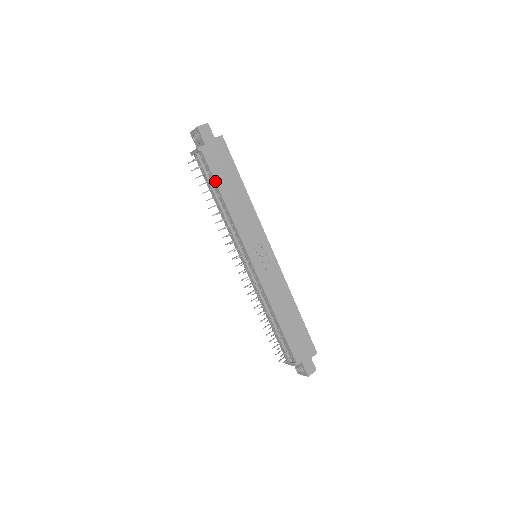
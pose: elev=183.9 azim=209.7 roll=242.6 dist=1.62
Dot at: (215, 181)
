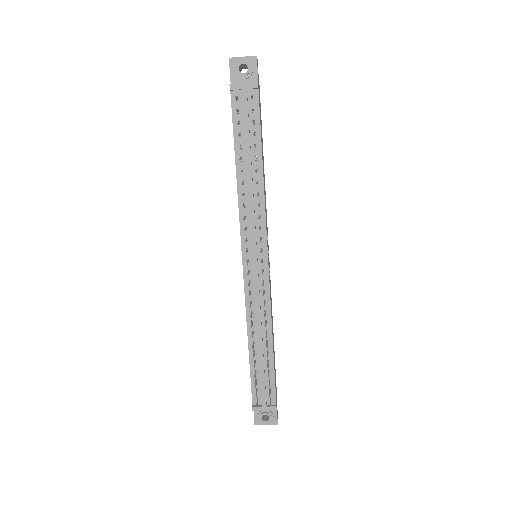
Dot at: (261, 137)
